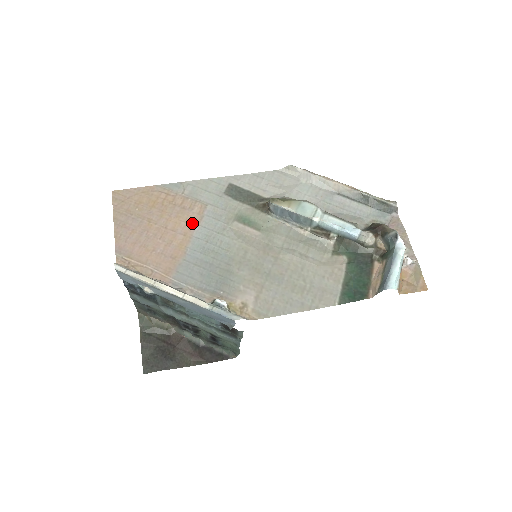
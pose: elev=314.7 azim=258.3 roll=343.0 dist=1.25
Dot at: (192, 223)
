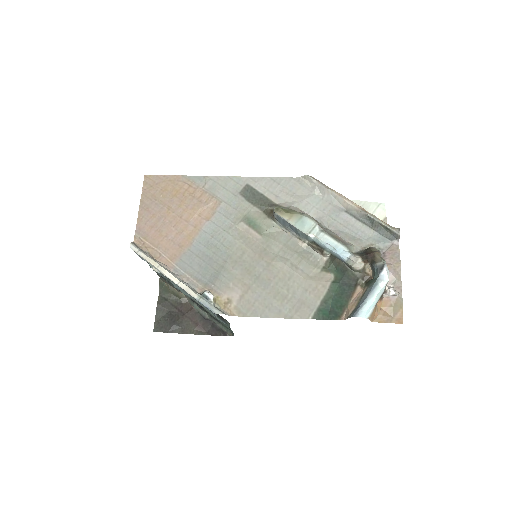
Dot at: (204, 217)
